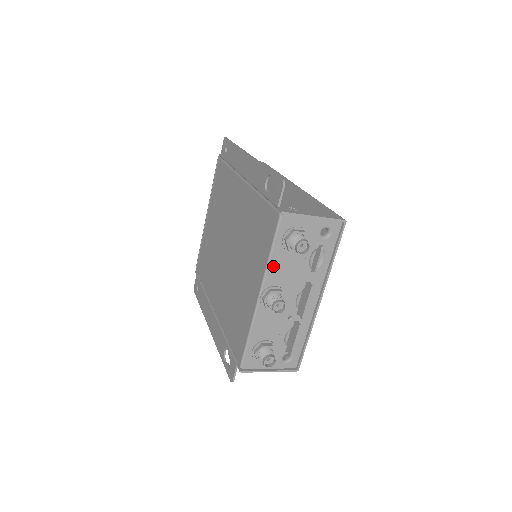
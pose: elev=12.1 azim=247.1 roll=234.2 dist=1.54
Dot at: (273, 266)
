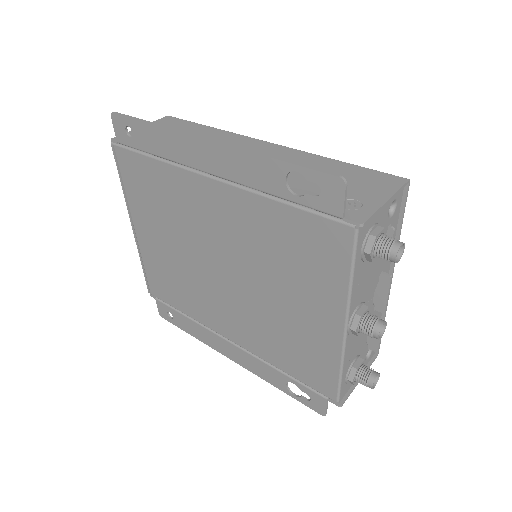
Dot at: (355, 289)
